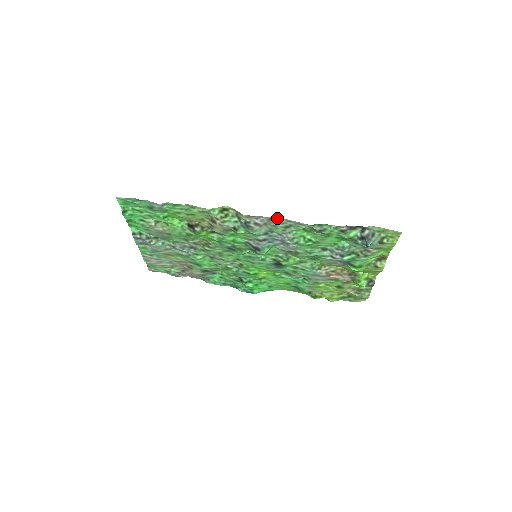
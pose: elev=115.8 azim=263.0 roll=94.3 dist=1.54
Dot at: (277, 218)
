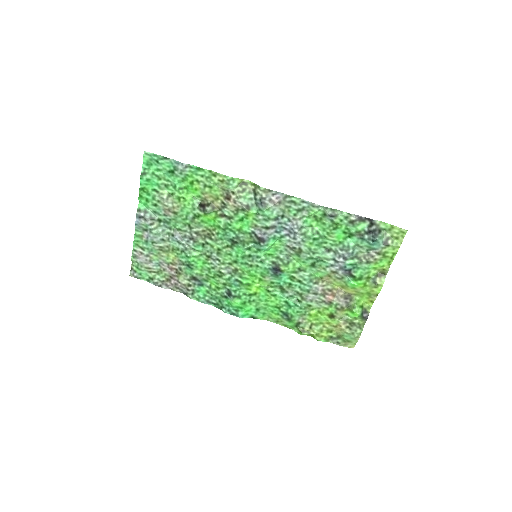
Dot at: (293, 196)
